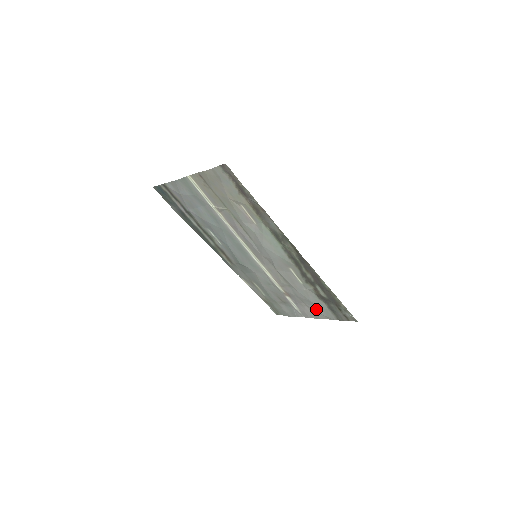
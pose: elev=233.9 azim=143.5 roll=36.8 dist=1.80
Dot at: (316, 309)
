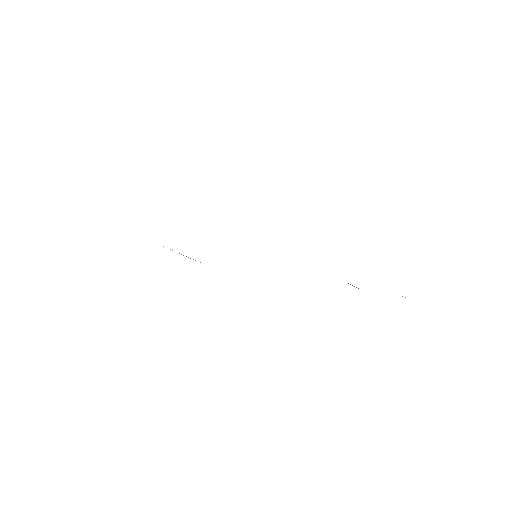
Dot at: occluded
